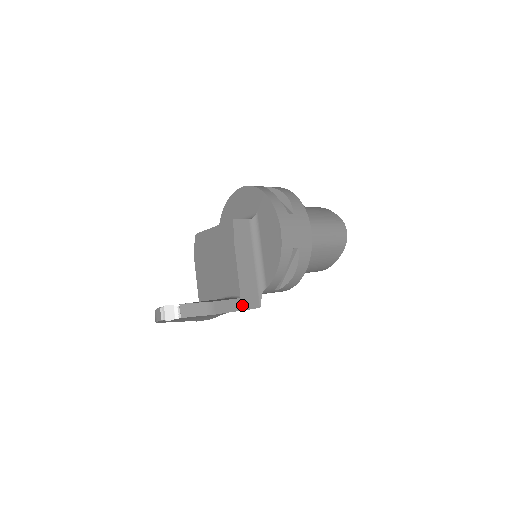
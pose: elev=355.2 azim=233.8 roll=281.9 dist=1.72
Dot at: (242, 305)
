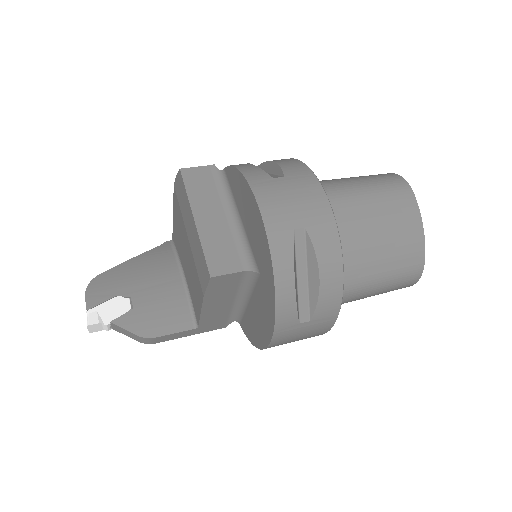
Dot at: (198, 331)
